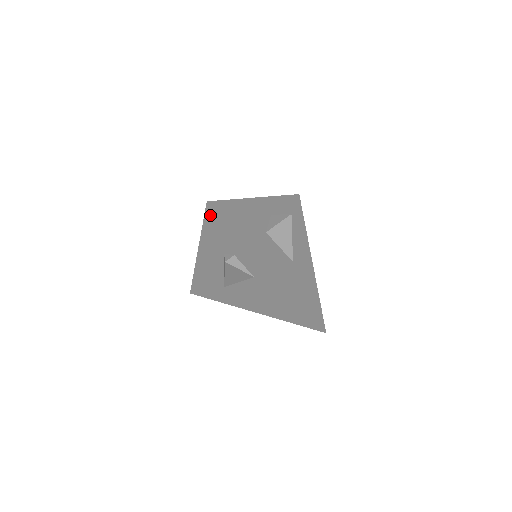
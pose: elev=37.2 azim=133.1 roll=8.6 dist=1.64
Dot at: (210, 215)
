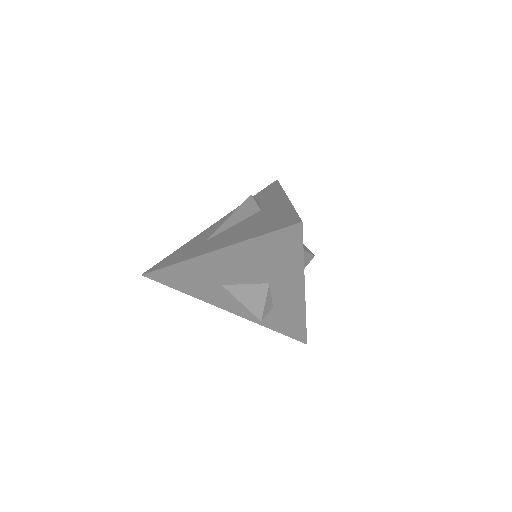
Dot at: (270, 186)
